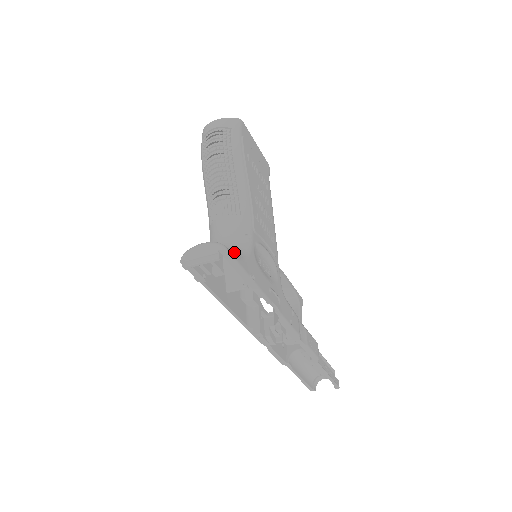
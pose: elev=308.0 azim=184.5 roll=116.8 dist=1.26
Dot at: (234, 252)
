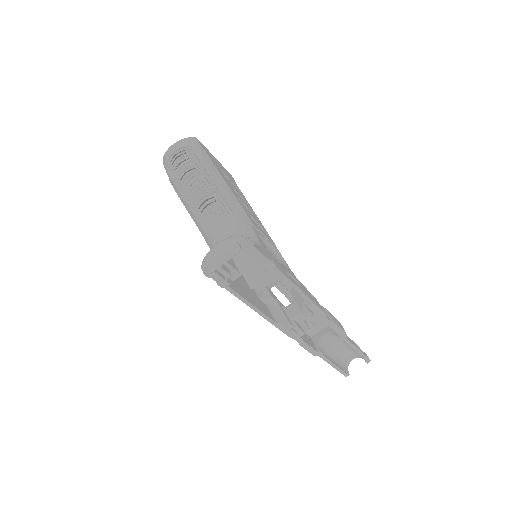
Dot at: (251, 240)
